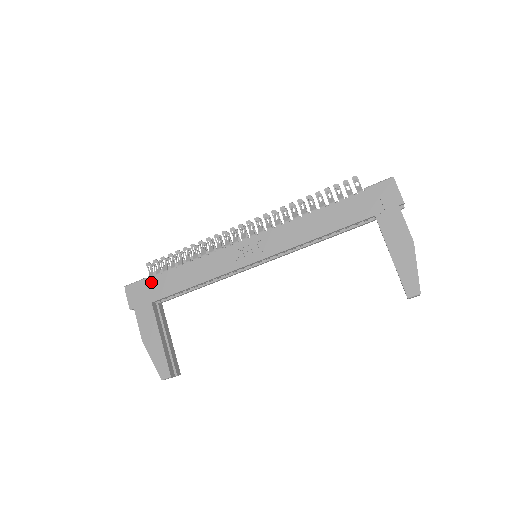
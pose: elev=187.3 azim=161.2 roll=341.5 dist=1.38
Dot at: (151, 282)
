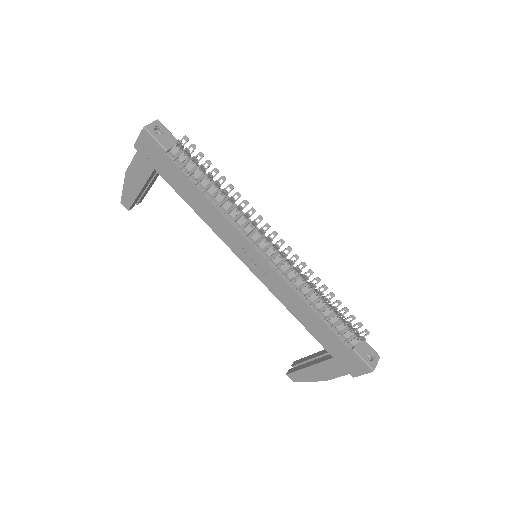
Dot at: (167, 161)
